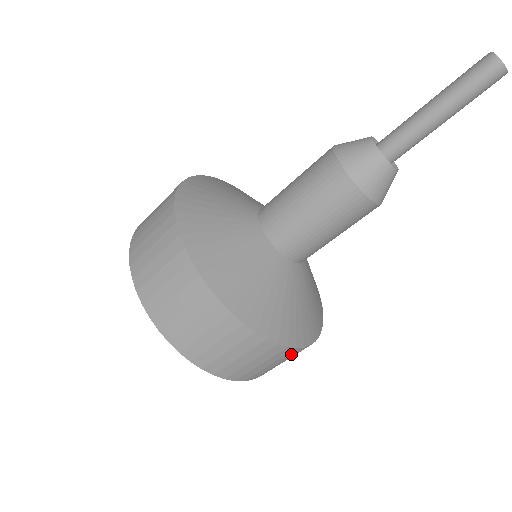
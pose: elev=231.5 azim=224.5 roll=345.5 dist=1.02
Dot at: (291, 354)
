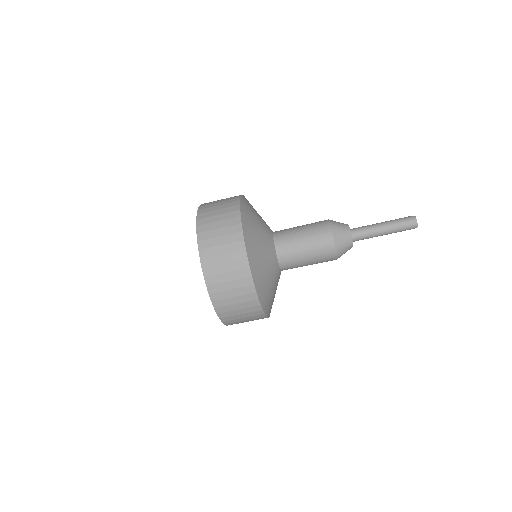
Dot at: (240, 266)
